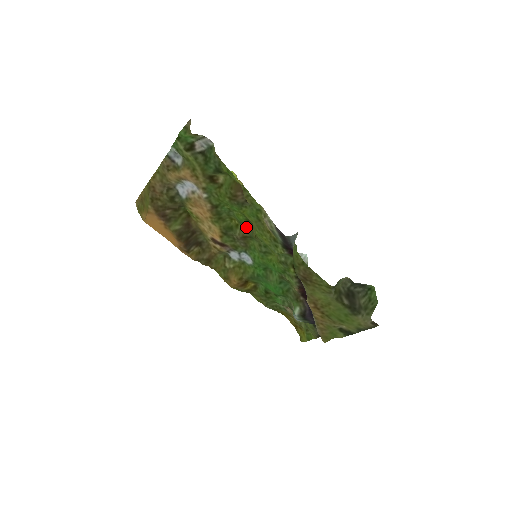
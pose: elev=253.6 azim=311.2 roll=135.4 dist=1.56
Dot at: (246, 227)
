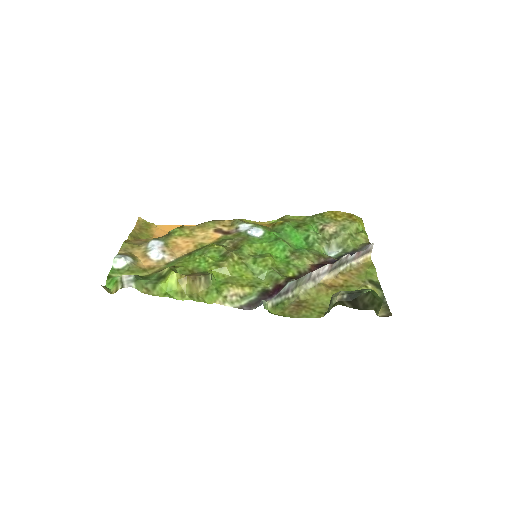
Dot at: (228, 250)
